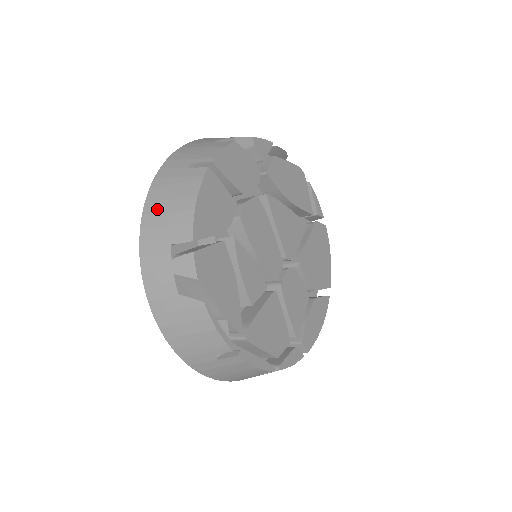
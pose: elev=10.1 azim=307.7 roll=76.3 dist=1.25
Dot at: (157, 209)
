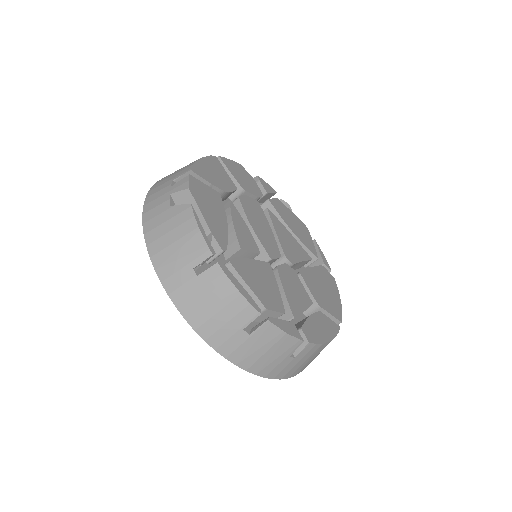
Dot at: (169, 175)
